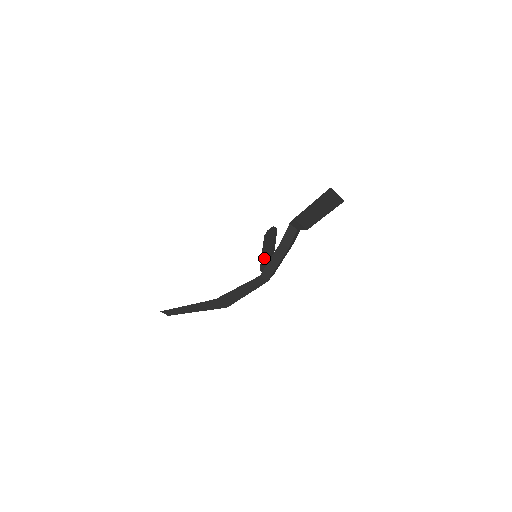
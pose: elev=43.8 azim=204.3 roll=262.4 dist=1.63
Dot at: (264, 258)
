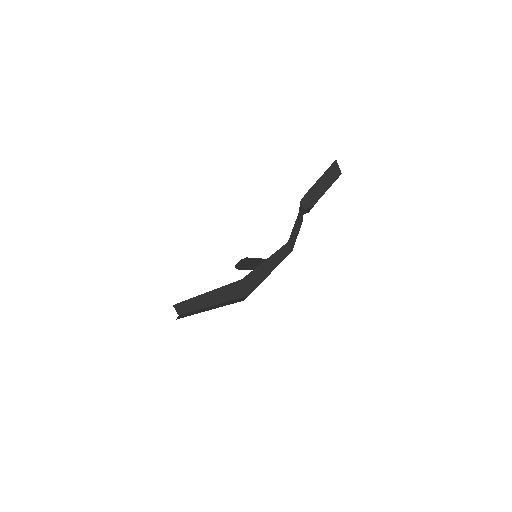
Dot at: (258, 265)
